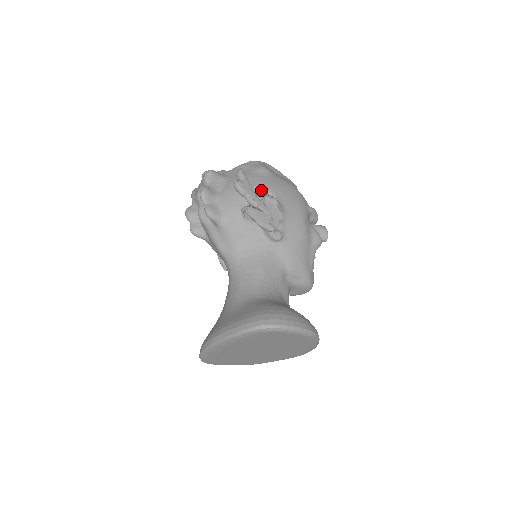
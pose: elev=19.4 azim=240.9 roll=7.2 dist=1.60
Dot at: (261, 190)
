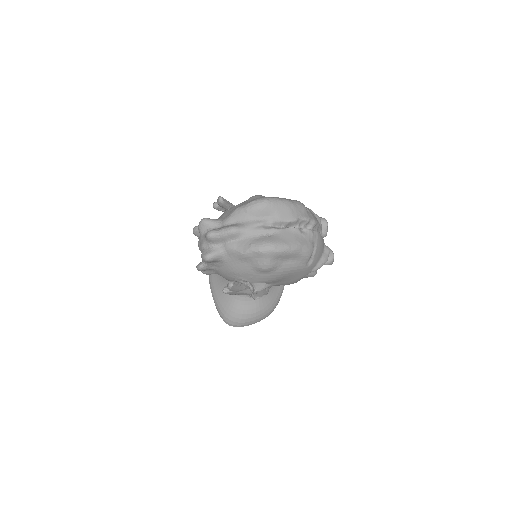
Dot at: (254, 281)
